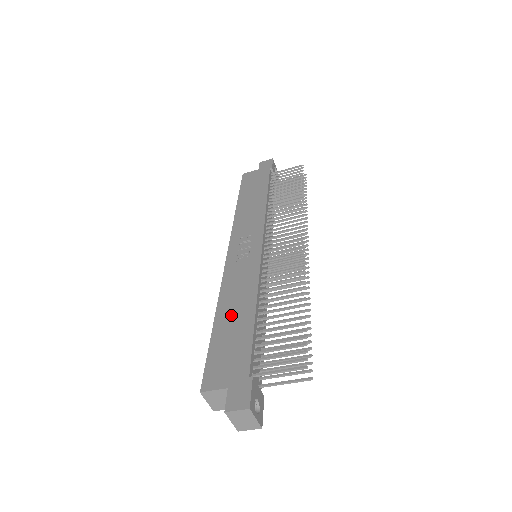
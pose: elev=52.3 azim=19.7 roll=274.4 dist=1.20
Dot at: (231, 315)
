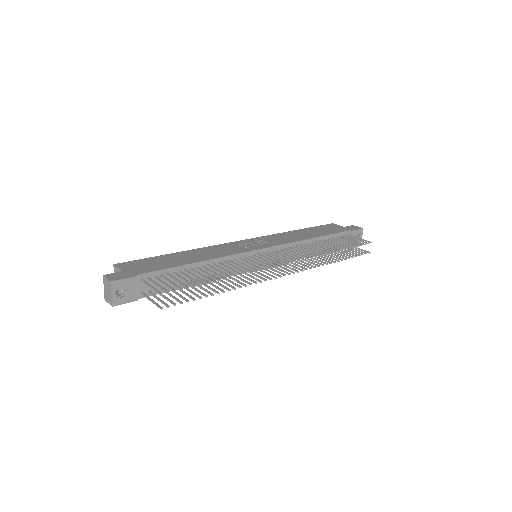
Dot at: (185, 256)
